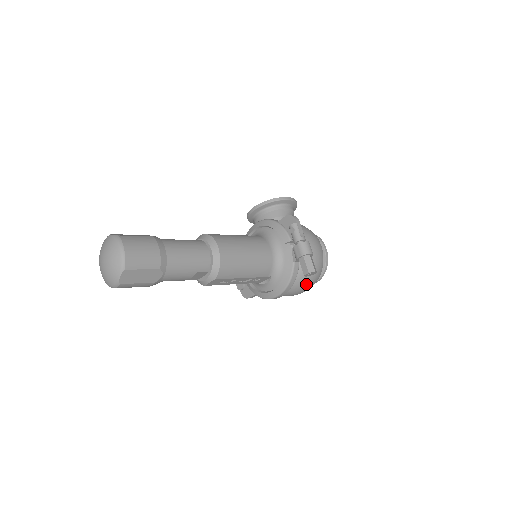
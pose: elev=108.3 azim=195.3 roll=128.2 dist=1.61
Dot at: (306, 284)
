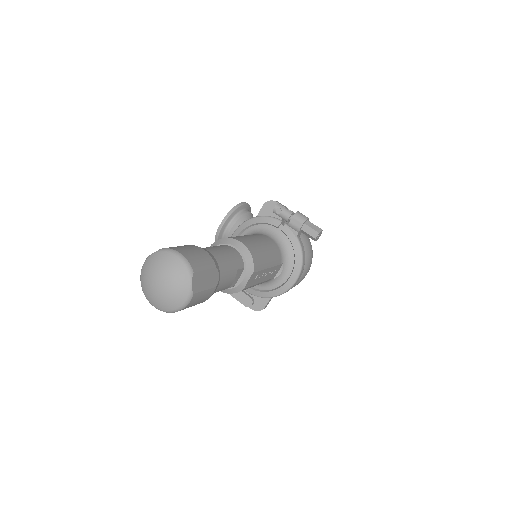
Dot at: (310, 260)
